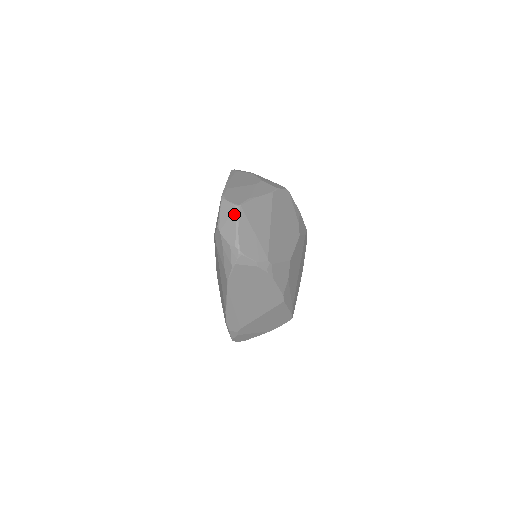
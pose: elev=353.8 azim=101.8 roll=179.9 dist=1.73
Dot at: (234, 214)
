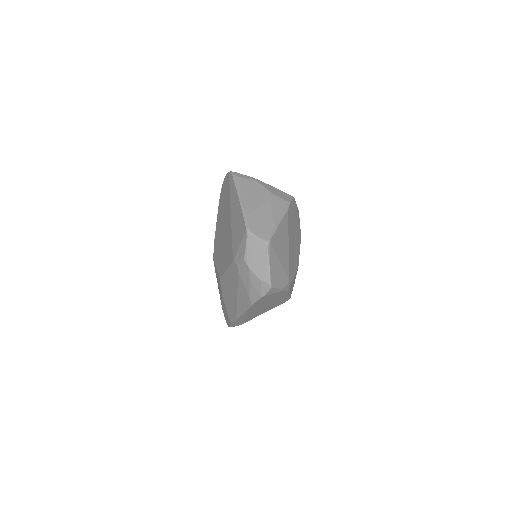
Dot at: (265, 251)
